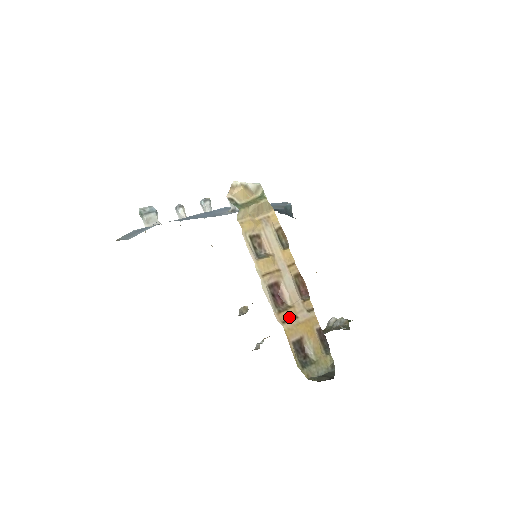
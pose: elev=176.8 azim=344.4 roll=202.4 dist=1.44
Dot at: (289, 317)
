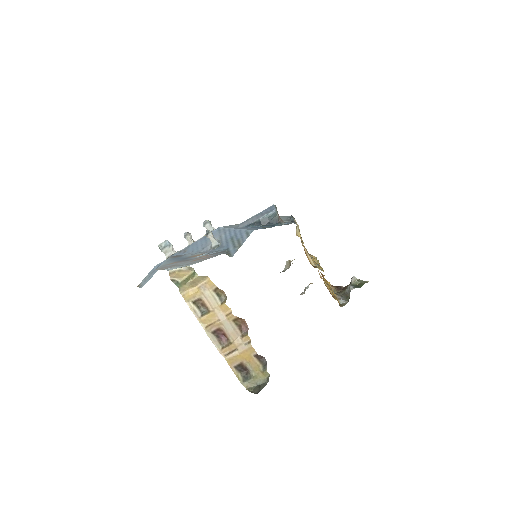
Dot at: (231, 350)
